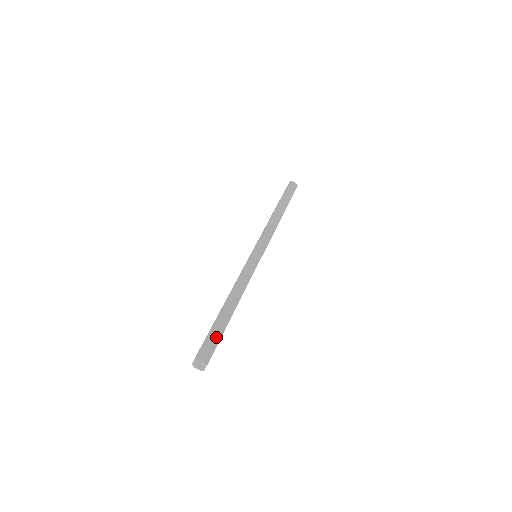
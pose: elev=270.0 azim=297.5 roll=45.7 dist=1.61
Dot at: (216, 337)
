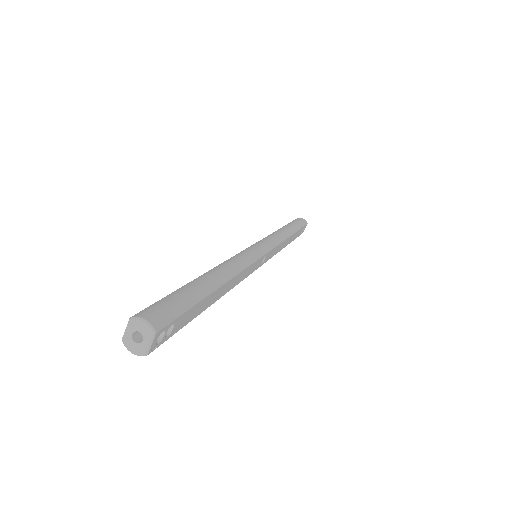
Dot at: (182, 300)
